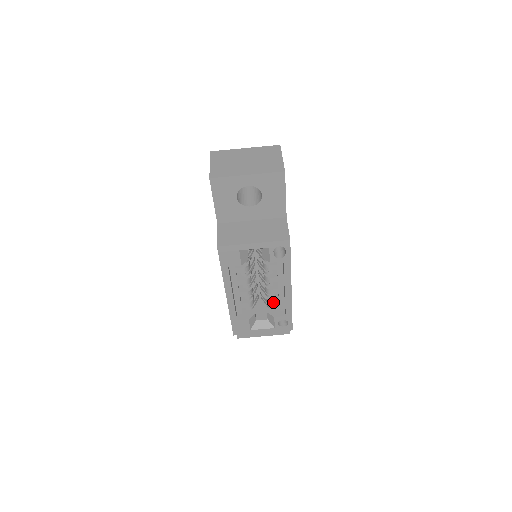
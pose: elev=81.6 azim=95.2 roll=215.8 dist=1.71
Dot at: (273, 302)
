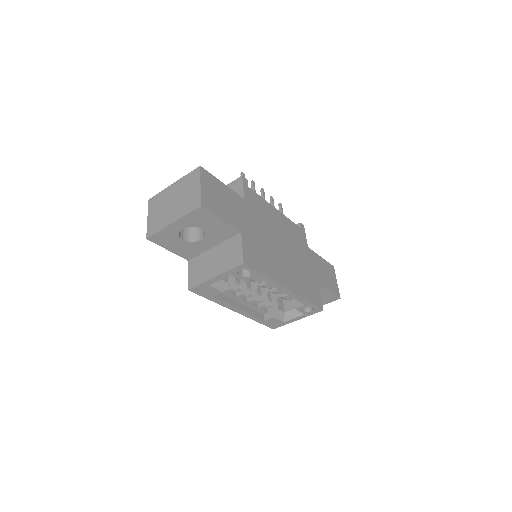
Dot at: (285, 297)
